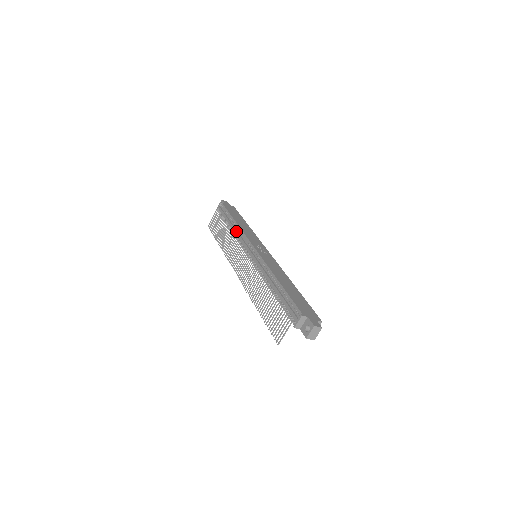
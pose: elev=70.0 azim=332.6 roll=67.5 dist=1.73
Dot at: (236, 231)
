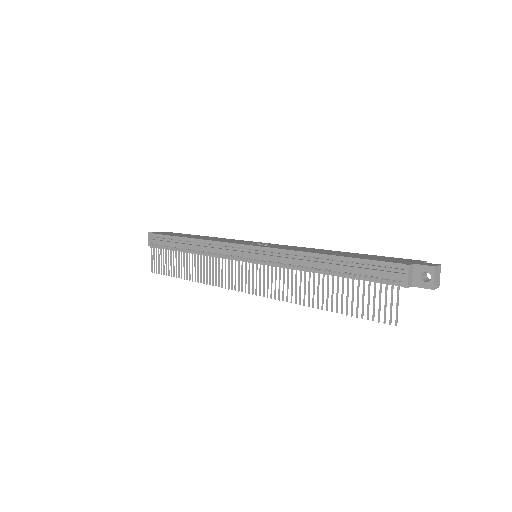
Dot at: (204, 247)
